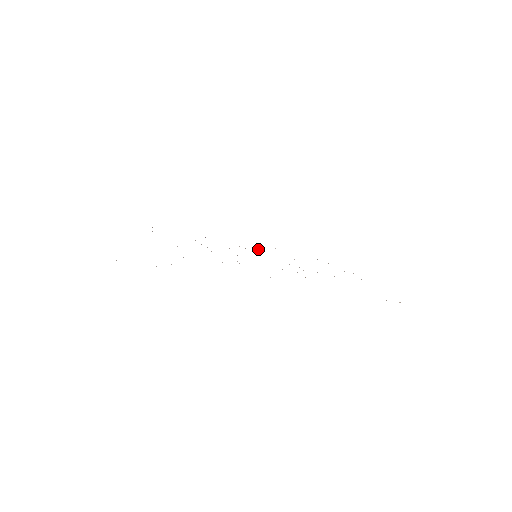
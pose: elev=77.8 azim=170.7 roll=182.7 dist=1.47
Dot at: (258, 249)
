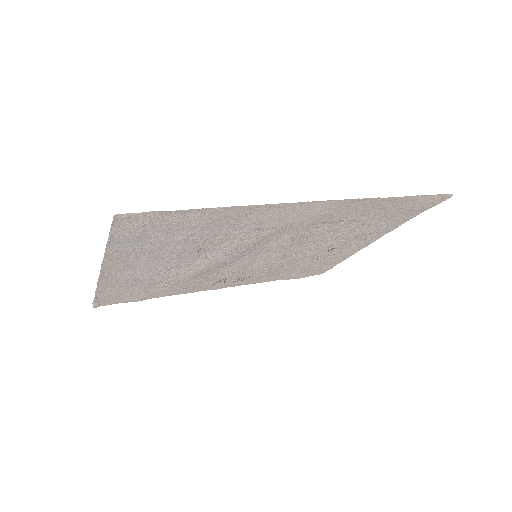
Dot at: (245, 268)
